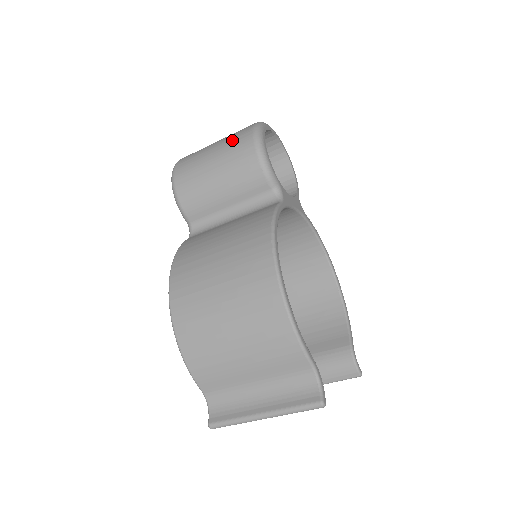
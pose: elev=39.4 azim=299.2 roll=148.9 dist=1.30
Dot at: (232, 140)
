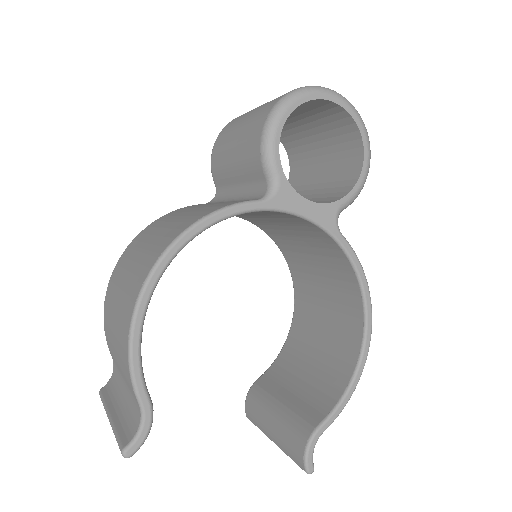
Dot at: (268, 102)
